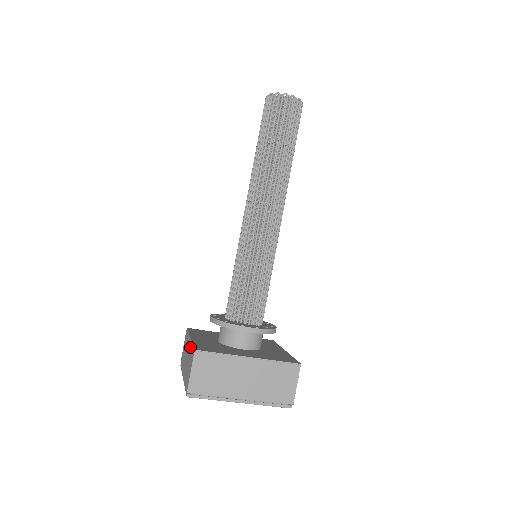
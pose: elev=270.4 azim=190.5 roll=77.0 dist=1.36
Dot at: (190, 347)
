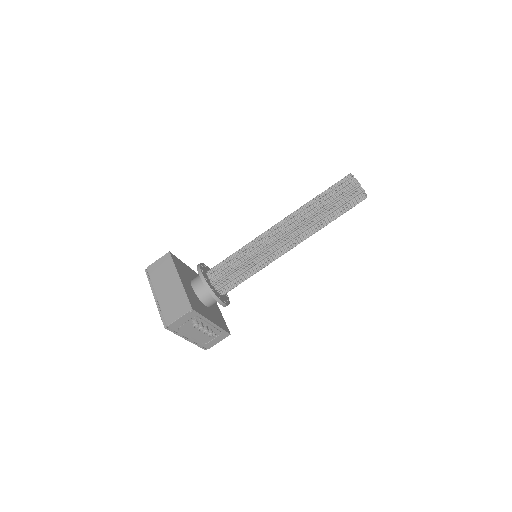
Dot at: occluded
